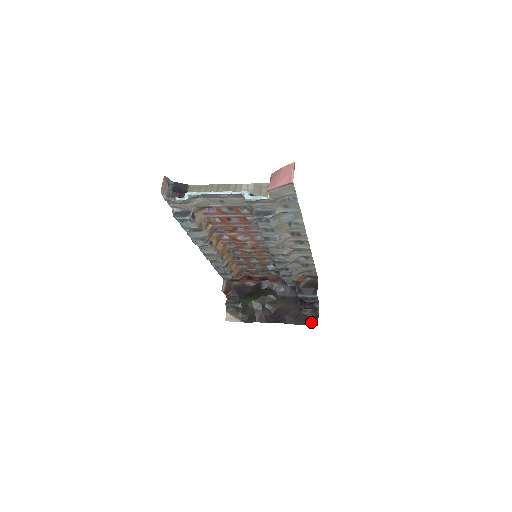
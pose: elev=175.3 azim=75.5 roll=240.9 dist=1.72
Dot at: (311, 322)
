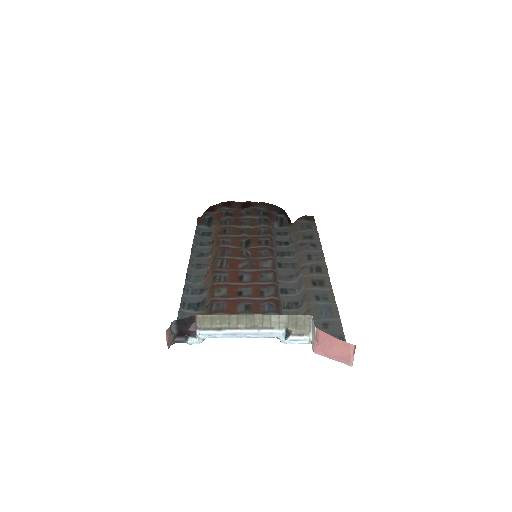
Dot at: occluded
